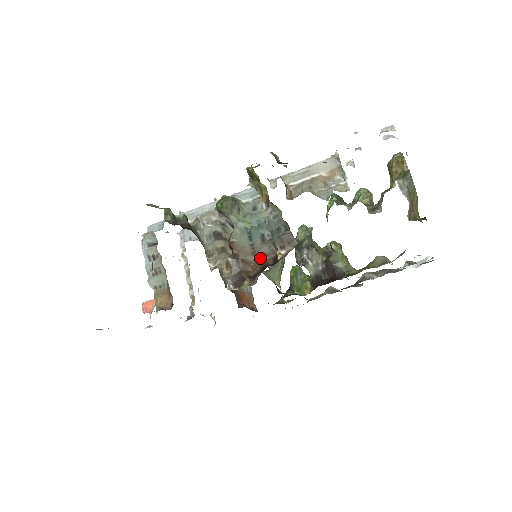
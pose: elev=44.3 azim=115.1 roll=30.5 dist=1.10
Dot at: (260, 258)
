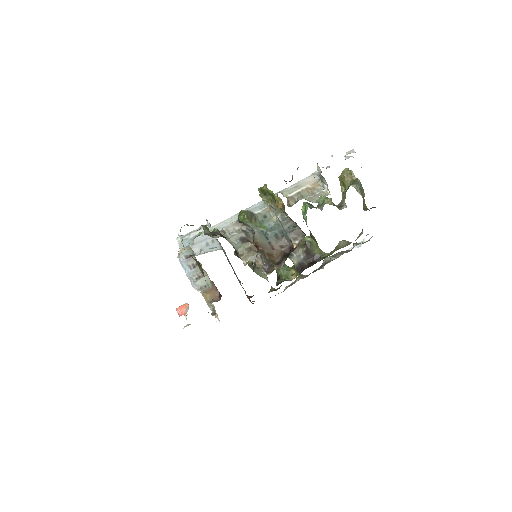
Dot at: (279, 250)
